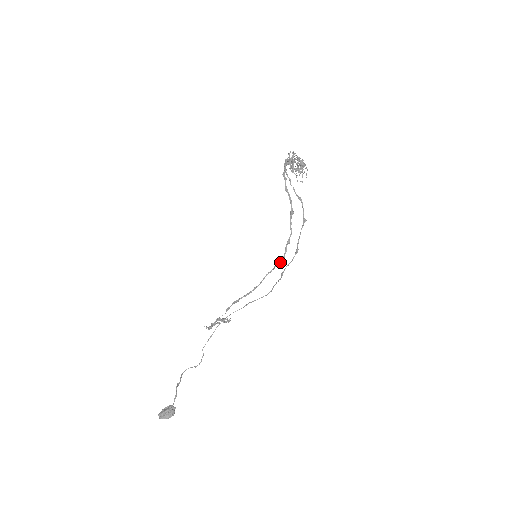
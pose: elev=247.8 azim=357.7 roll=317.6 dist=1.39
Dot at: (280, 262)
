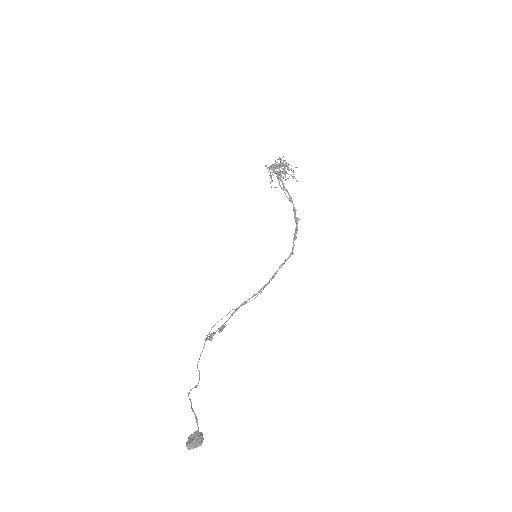
Dot at: occluded
